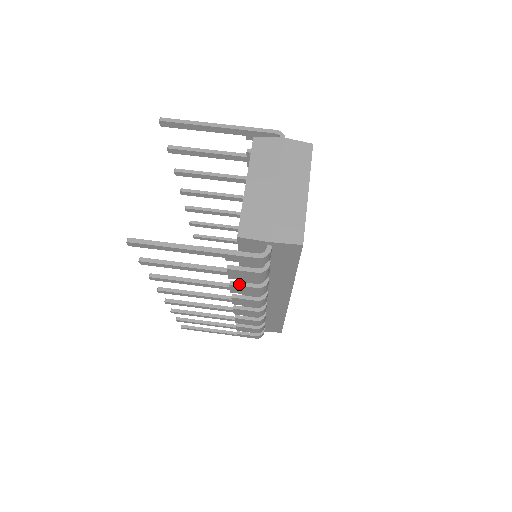
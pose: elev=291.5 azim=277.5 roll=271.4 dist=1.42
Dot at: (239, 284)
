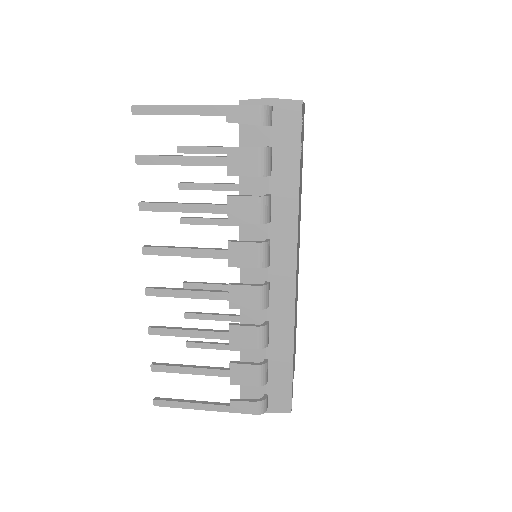
Dot at: (238, 195)
